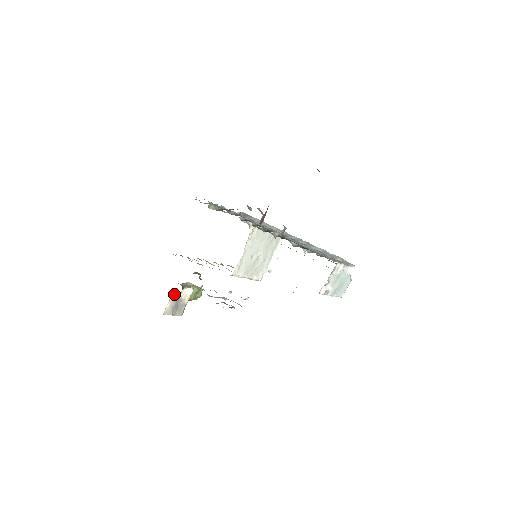
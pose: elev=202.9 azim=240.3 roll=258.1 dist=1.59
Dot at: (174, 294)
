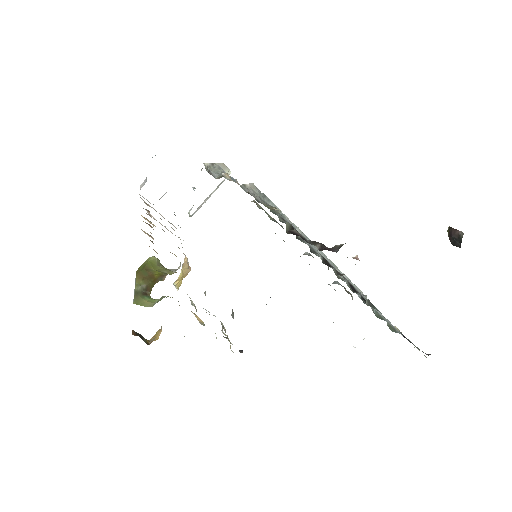
Dot at: occluded
